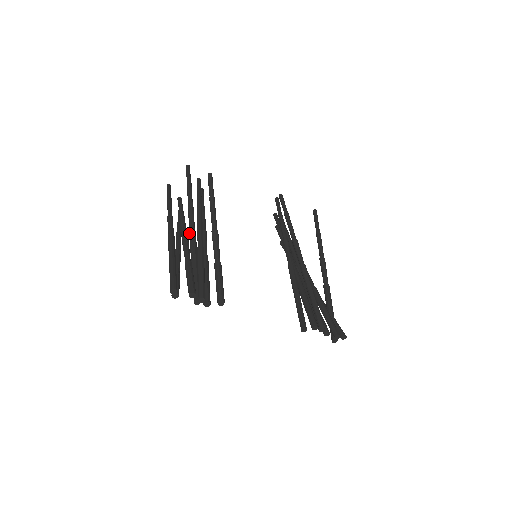
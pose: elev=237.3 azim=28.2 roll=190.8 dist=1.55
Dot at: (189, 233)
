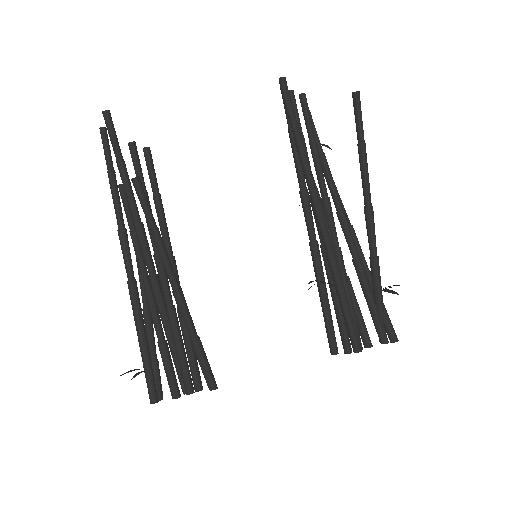
Dot at: (149, 280)
